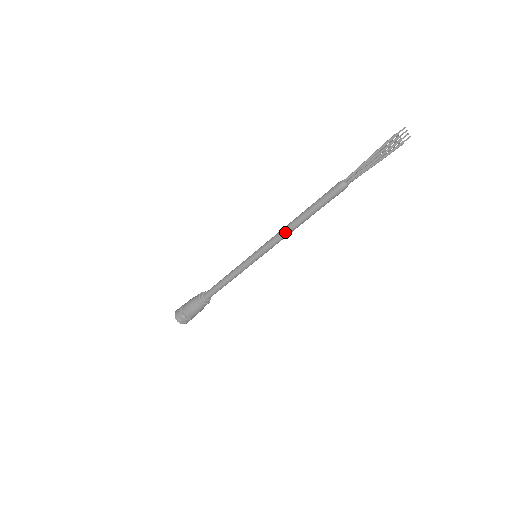
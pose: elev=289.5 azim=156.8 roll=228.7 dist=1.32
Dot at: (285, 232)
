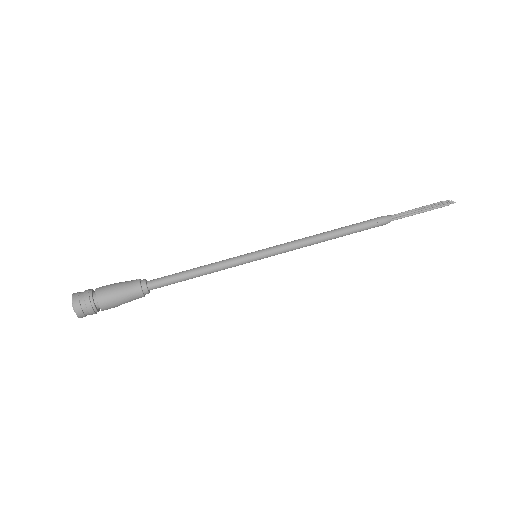
Dot at: (309, 238)
